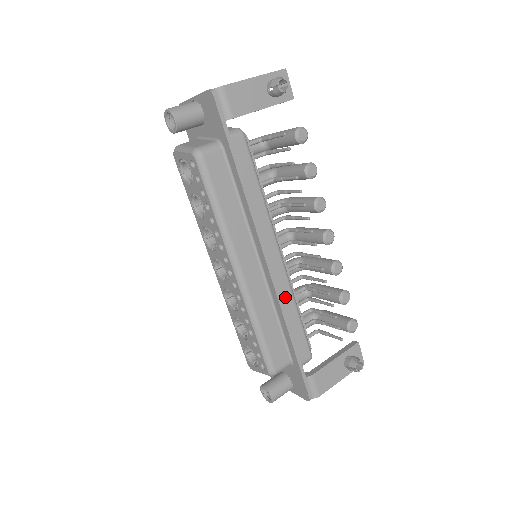
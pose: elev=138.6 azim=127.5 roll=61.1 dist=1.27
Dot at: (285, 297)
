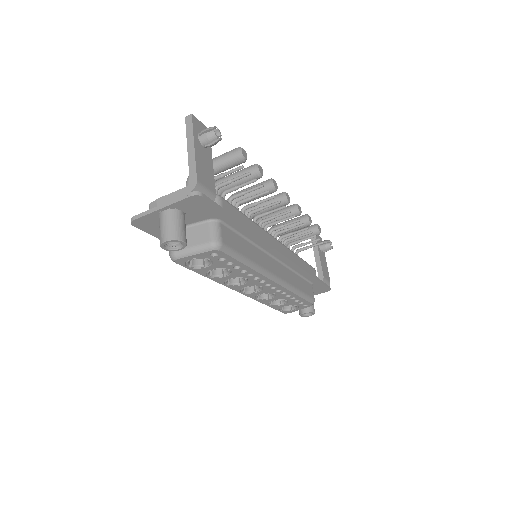
Dot at: (294, 259)
